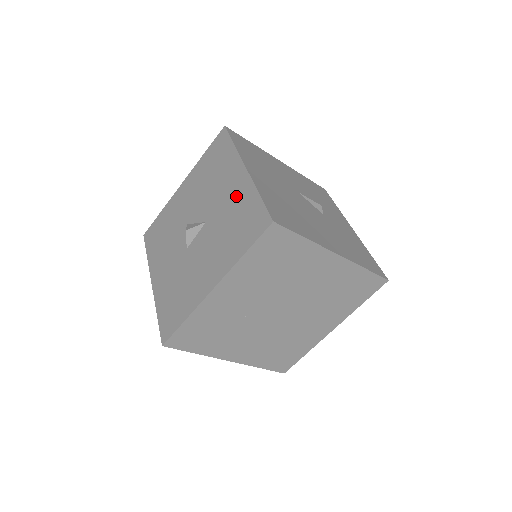
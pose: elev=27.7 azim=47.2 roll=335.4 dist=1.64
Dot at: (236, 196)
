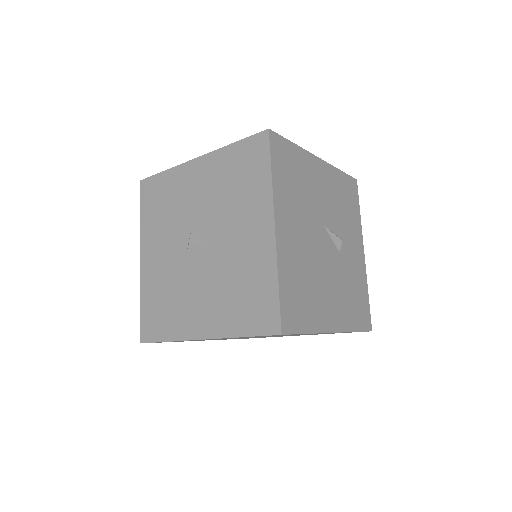
Dot at: (253, 255)
